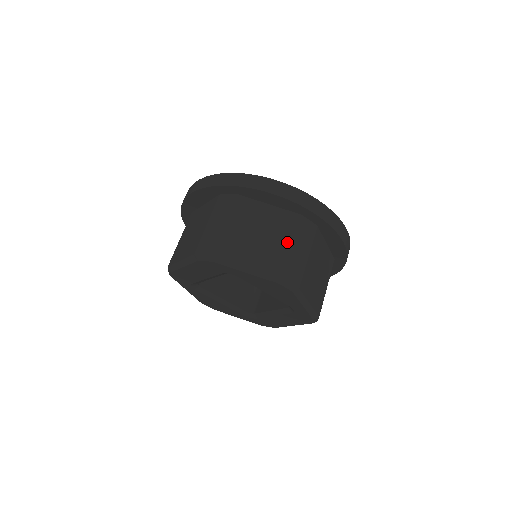
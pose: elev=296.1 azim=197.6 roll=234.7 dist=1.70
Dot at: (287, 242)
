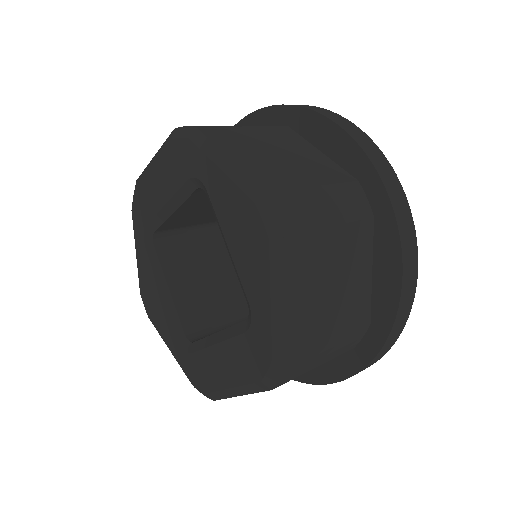
Dot at: (313, 181)
